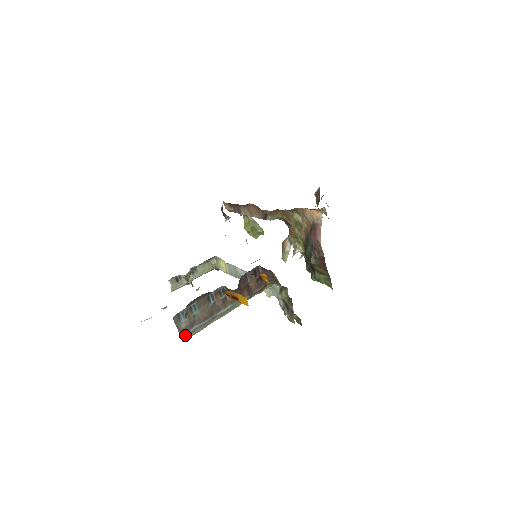
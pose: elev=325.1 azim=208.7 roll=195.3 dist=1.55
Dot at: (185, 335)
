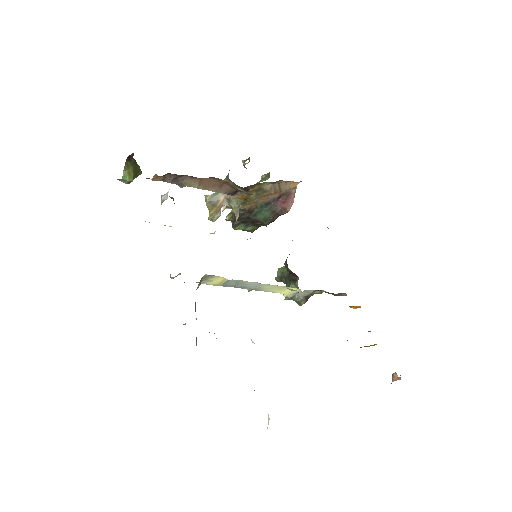
Dot at: occluded
